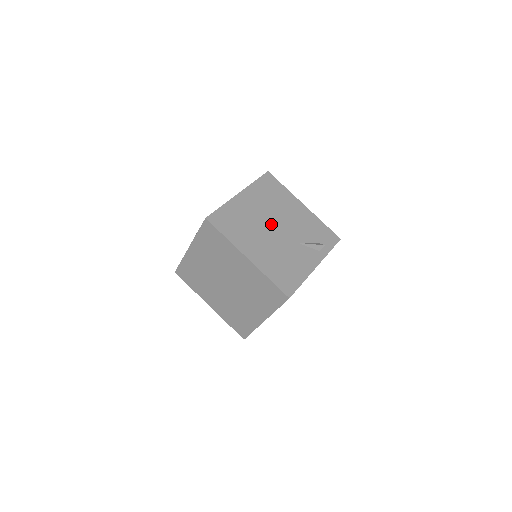
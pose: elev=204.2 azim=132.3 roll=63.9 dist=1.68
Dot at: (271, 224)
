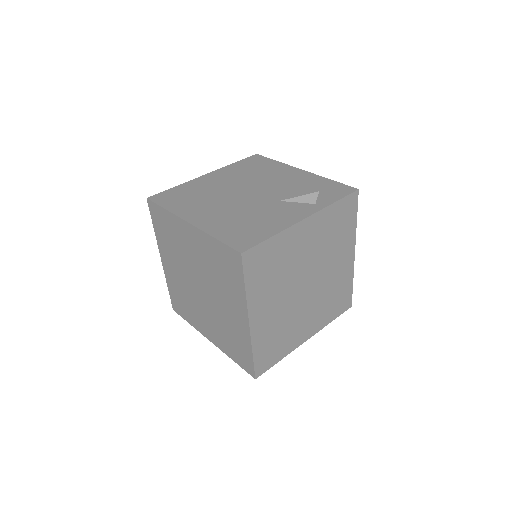
Dot at: (241, 191)
